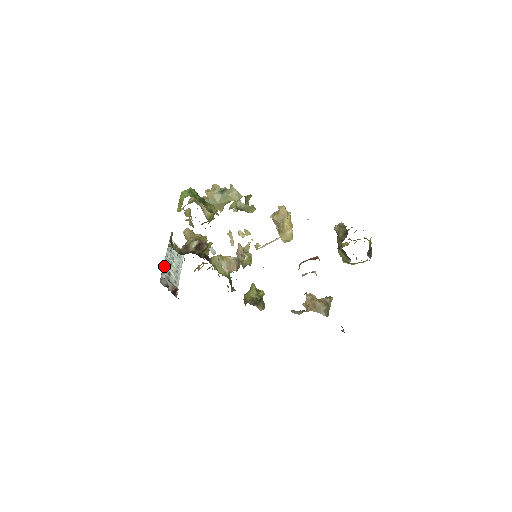
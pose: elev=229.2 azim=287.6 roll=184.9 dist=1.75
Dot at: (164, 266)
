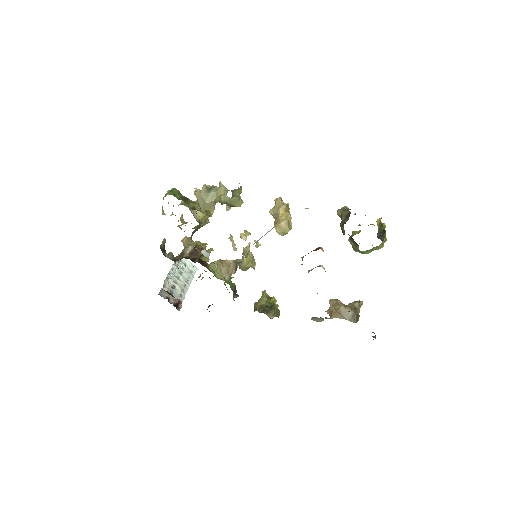
Dot at: (167, 279)
